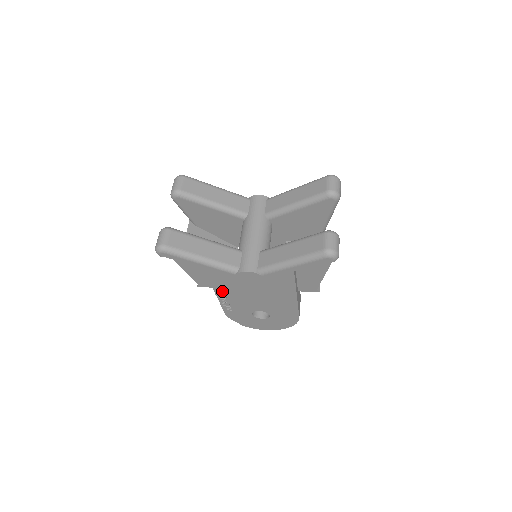
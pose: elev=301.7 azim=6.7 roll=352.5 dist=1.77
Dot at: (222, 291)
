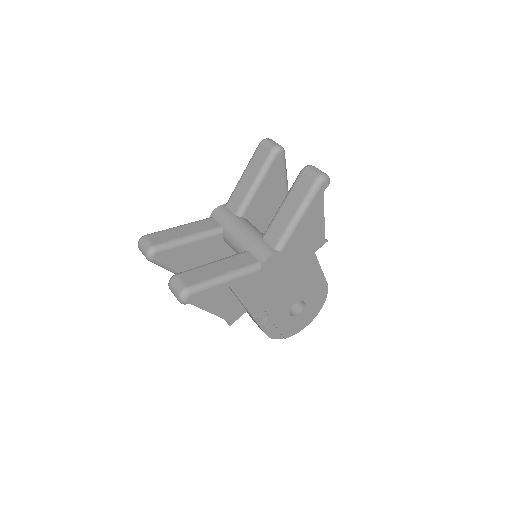
Dot at: (255, 306)
